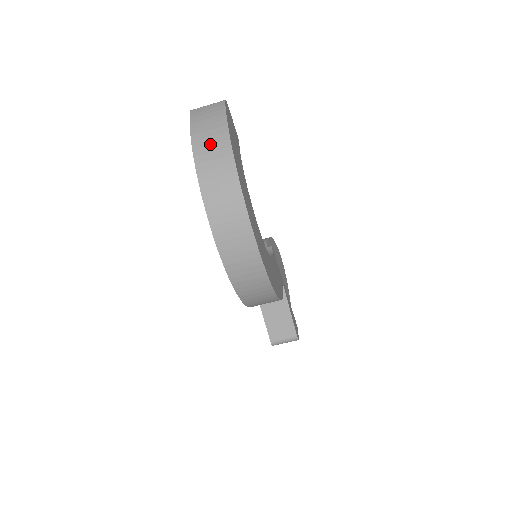
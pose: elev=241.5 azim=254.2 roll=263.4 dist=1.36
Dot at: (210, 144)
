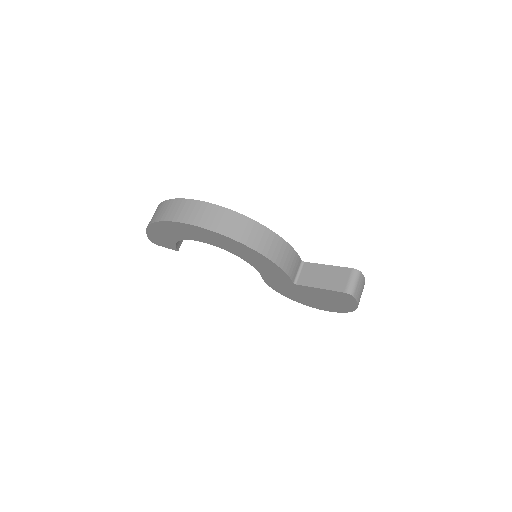
Dot at: occluded
